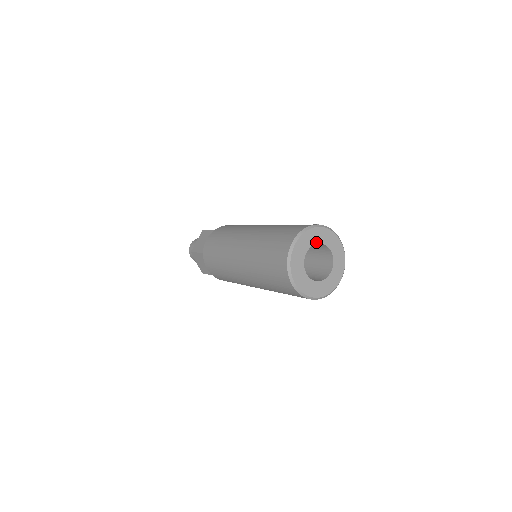
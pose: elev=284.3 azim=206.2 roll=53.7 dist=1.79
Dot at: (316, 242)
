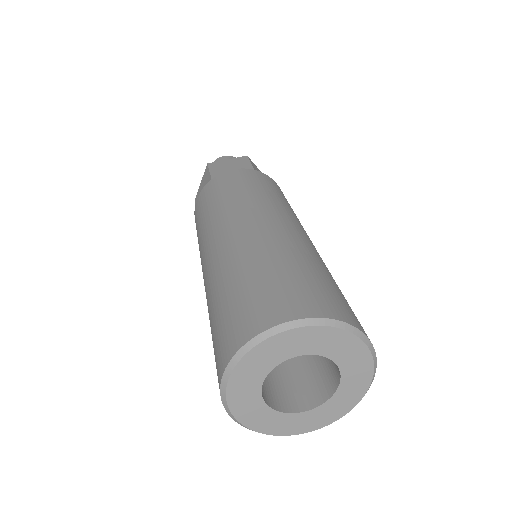
Dot at: (288, 356)
